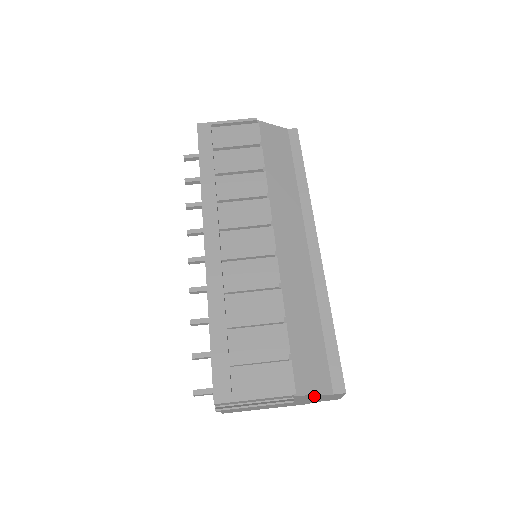
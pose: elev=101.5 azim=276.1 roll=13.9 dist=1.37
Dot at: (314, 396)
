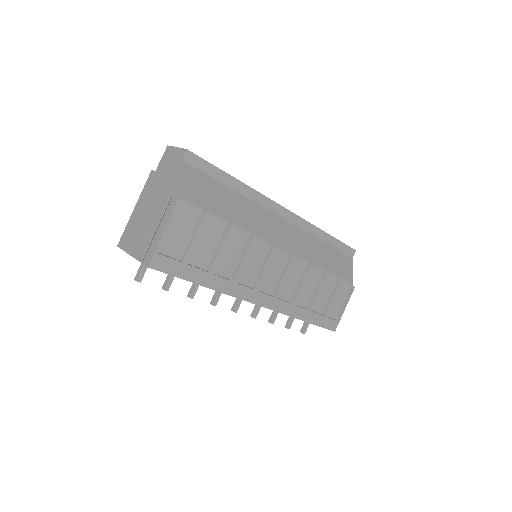
Dot at: occluded
